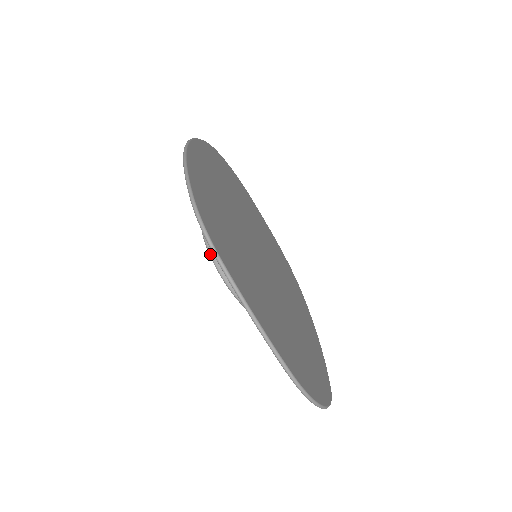
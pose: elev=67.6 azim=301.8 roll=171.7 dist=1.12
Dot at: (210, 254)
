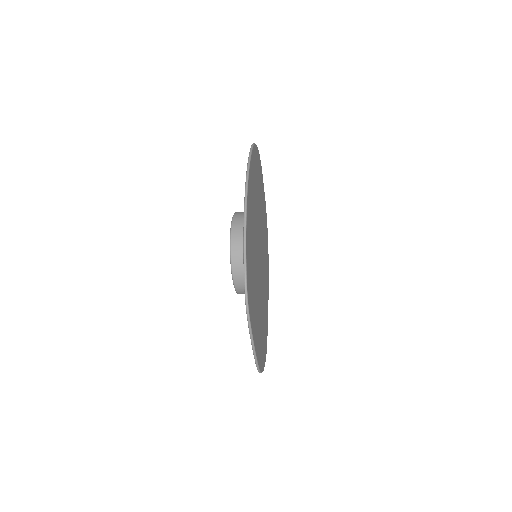
Dot at: (231, 265)
